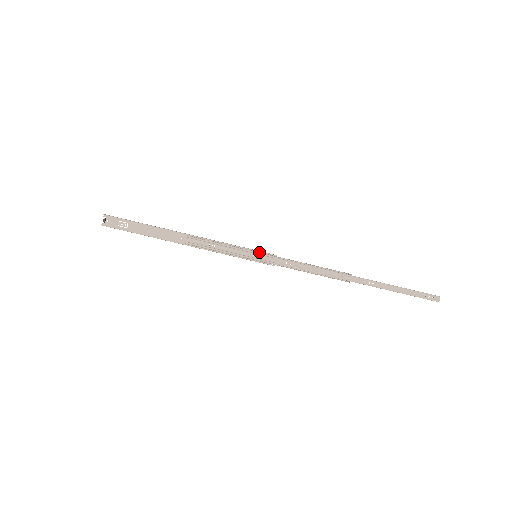
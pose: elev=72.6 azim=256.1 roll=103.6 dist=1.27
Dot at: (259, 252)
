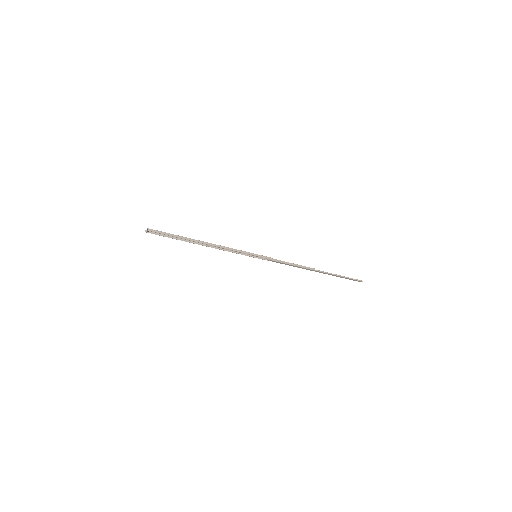
Dot at: occluded
